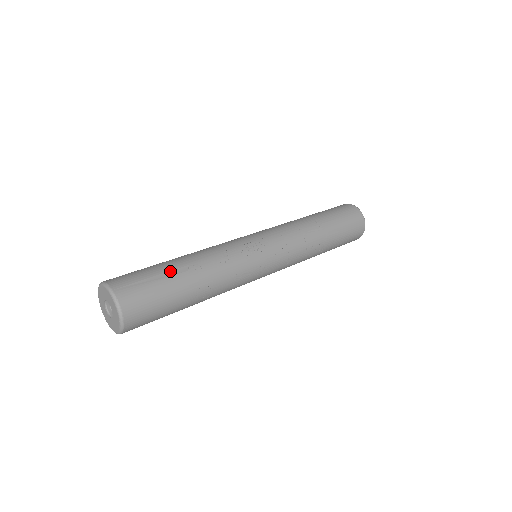
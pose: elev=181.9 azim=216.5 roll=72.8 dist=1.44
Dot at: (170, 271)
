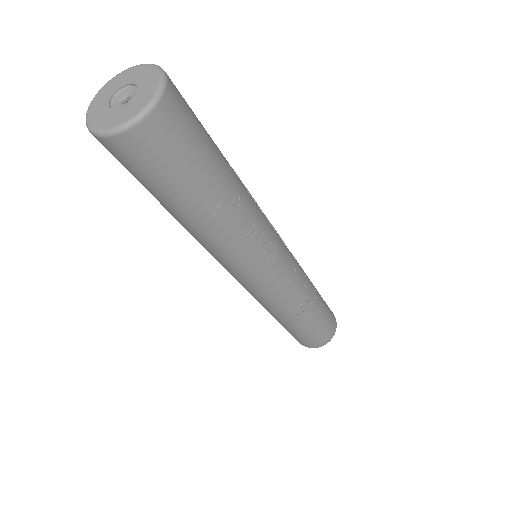
Dot at: occluded
